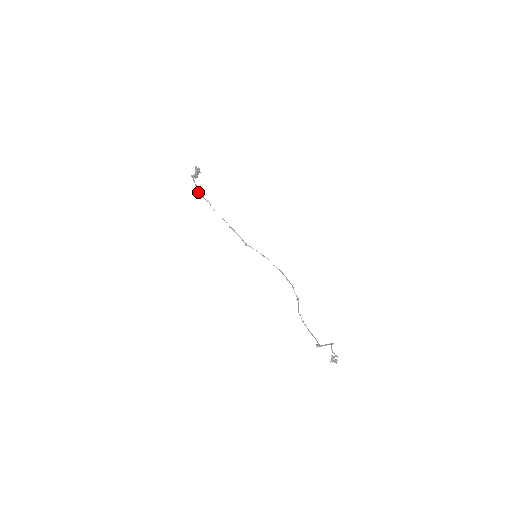
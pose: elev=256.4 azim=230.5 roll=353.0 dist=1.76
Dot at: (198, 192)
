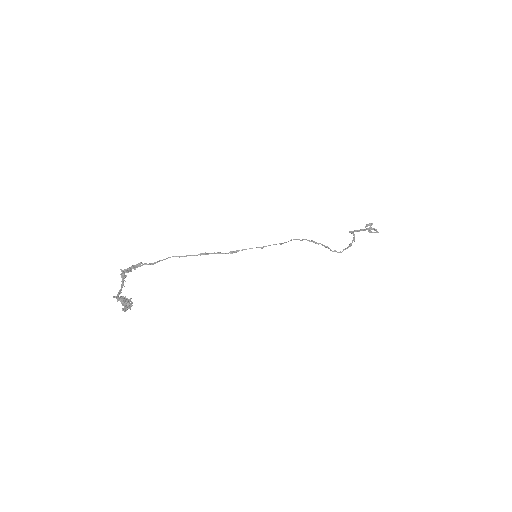
Dot at: (124, 273)
